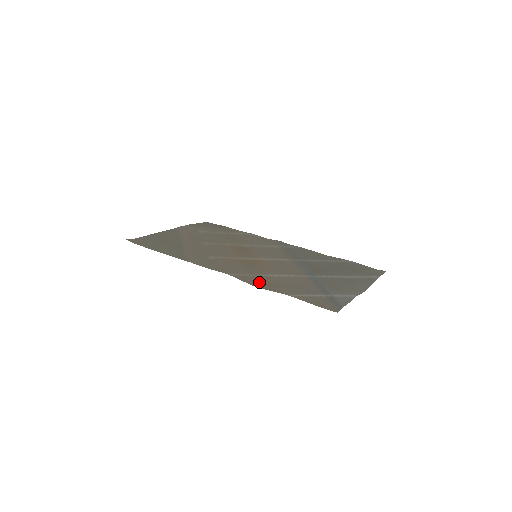
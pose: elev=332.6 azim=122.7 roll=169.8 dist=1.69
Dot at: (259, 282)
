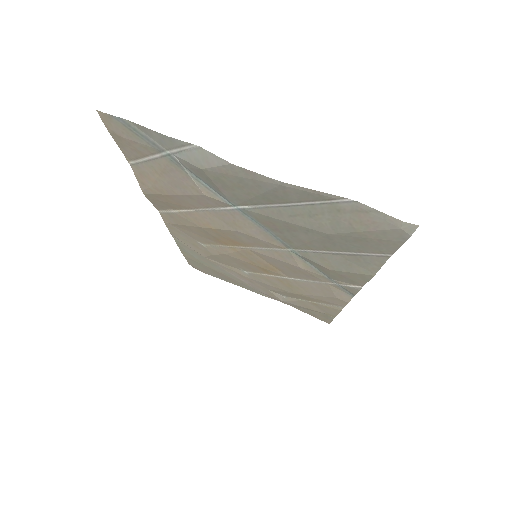
Dot at: (161, 200)
